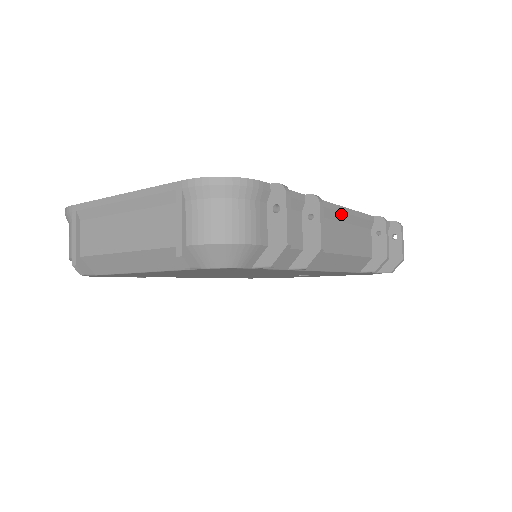
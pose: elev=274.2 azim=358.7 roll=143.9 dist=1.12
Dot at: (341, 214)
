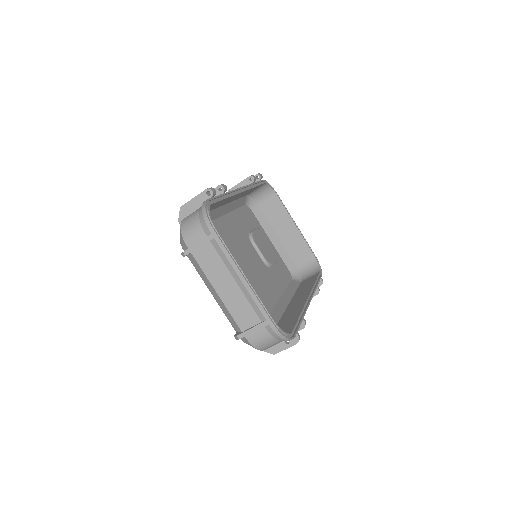
Dot at: occluded
